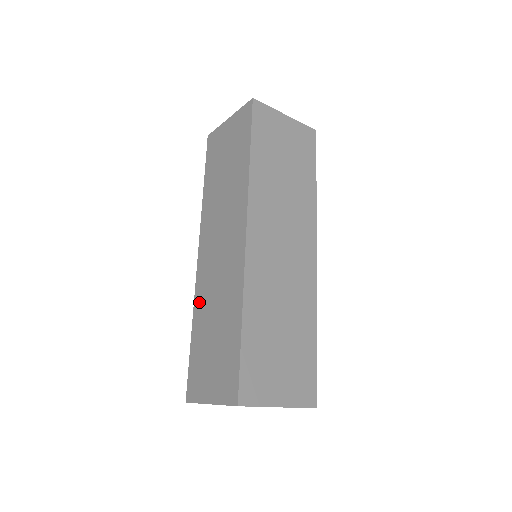
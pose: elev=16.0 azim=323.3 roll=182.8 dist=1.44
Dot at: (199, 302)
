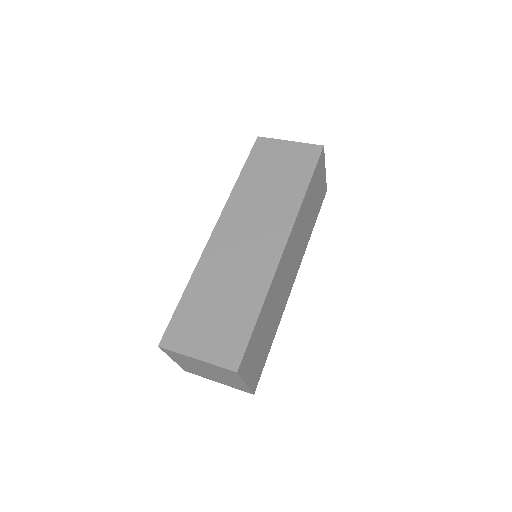
Dot at: occluded
